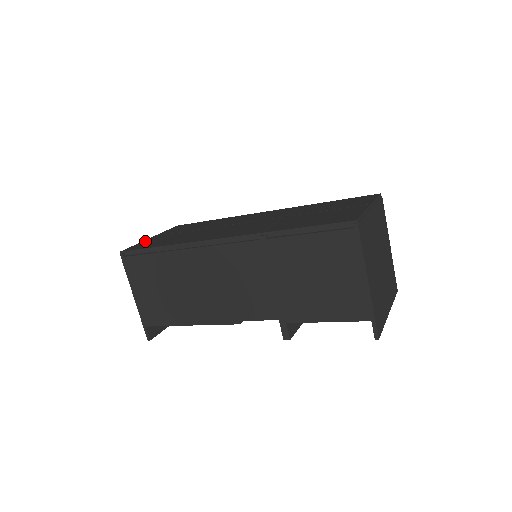
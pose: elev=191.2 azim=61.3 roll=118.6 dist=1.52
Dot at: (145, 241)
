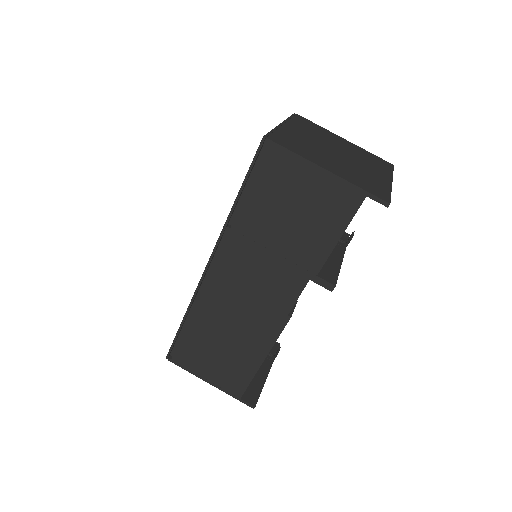
Dot at: occluded
